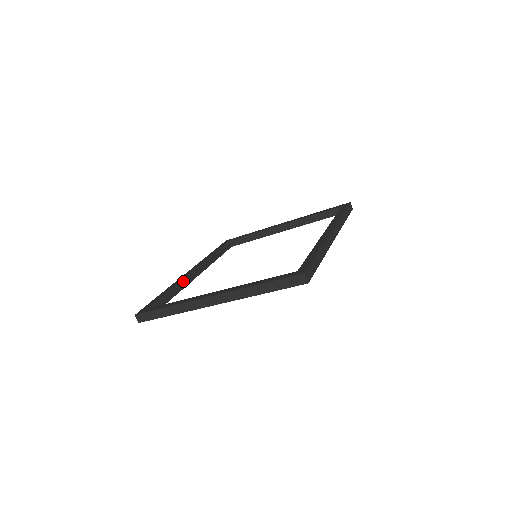
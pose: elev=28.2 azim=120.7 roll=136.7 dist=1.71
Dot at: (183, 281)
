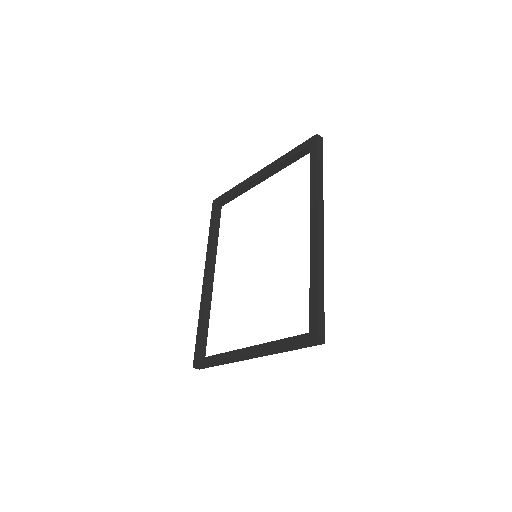
Dot at: (206, 298)
